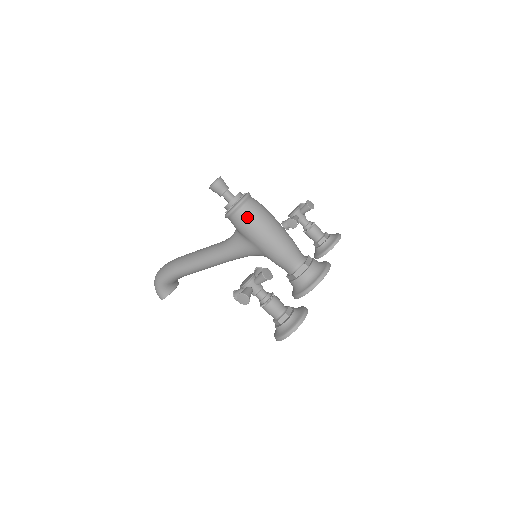
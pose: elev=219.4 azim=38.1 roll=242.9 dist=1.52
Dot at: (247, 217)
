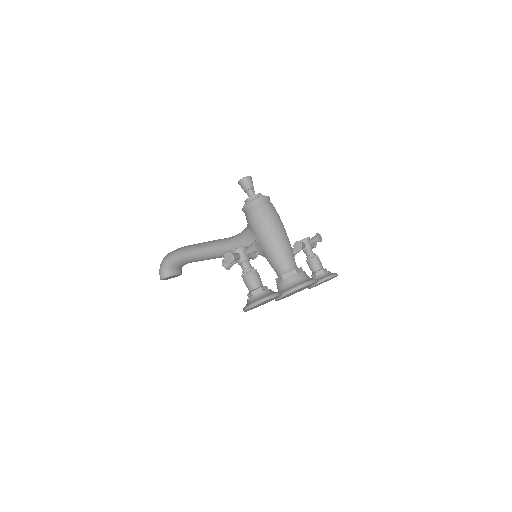
Dot at: (260, 211)
